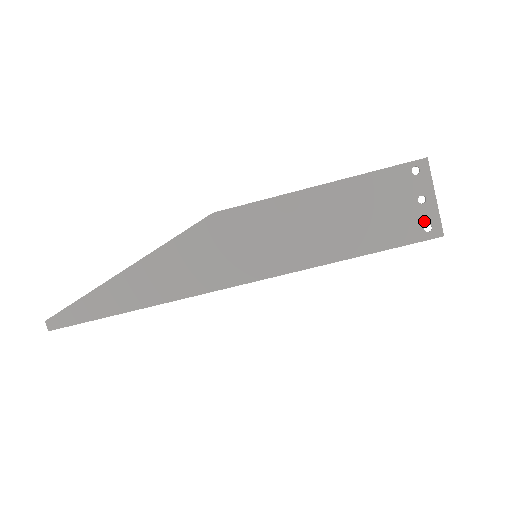
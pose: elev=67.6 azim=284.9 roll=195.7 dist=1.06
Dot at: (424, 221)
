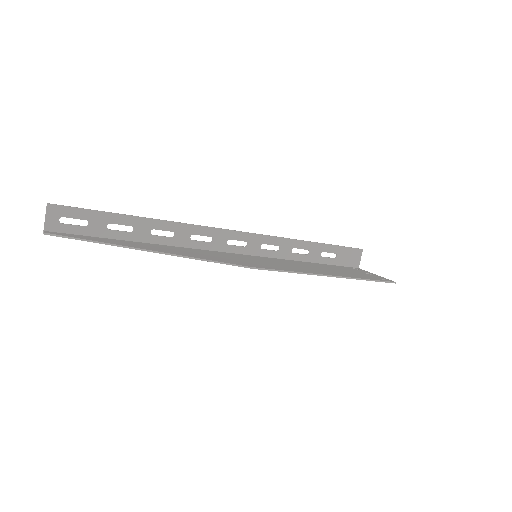
Dot at: occluded
